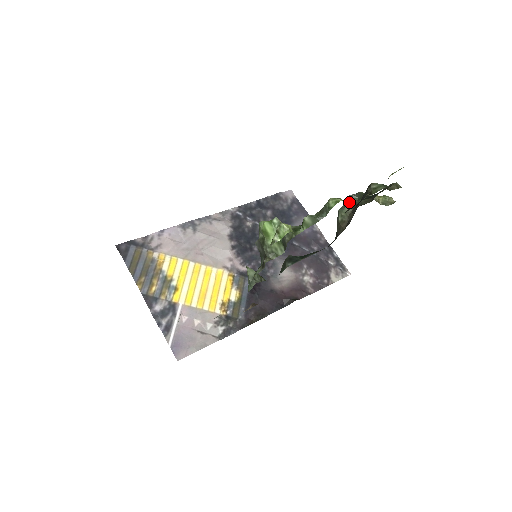
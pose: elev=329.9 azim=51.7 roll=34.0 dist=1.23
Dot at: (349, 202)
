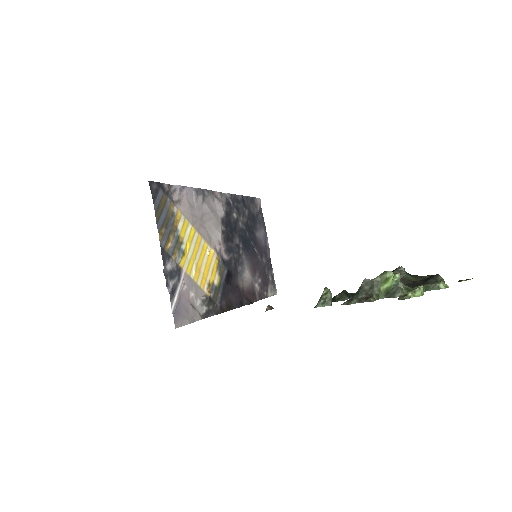
Dot at: (400, 272)
